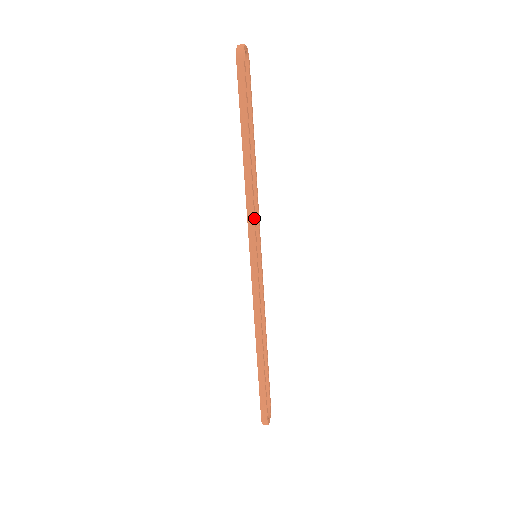
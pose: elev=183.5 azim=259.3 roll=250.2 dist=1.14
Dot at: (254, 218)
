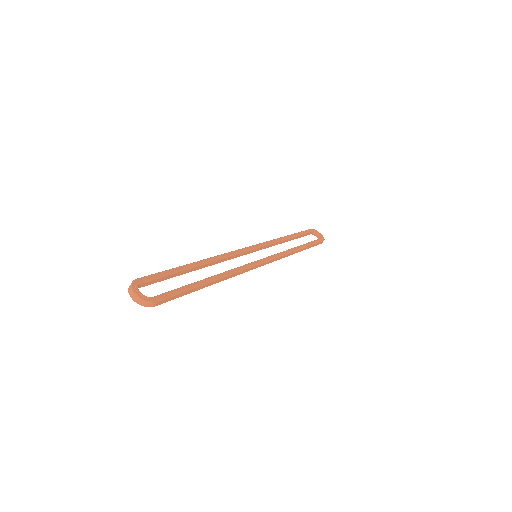
Dot at: (267, 242)
